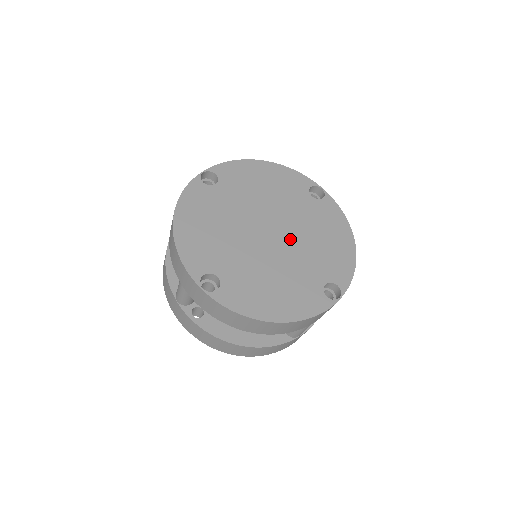
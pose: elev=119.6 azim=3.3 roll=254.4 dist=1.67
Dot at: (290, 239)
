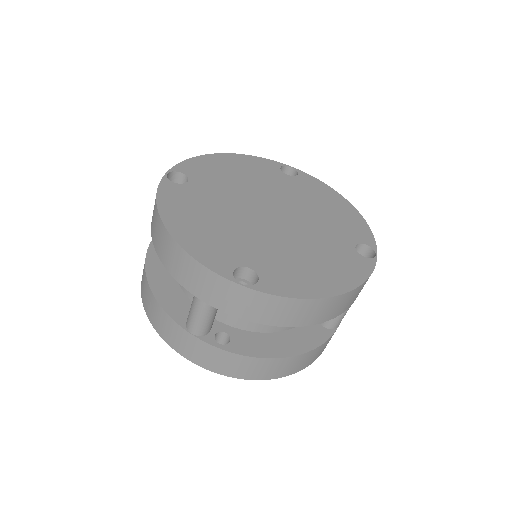
Dot at: (280, 231)
